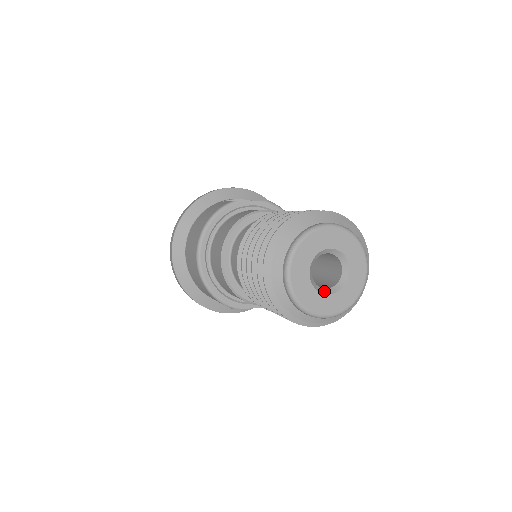
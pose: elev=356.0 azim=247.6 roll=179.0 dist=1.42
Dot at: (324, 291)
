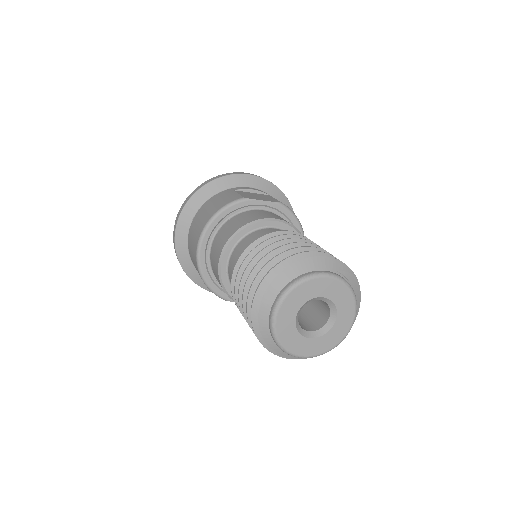
Dot at: (307, 334)
